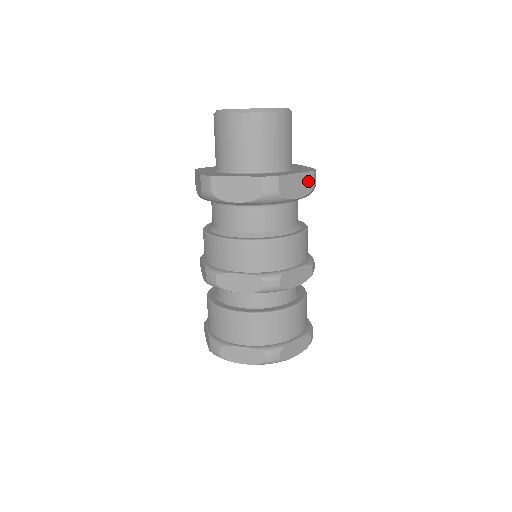
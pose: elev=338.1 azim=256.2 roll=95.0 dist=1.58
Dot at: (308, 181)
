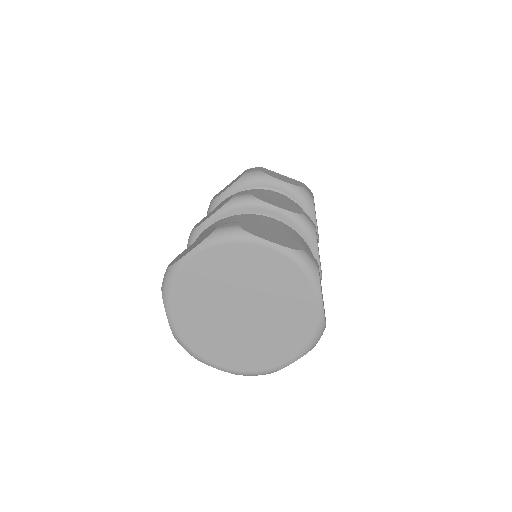
Dot at: (297, 183)
